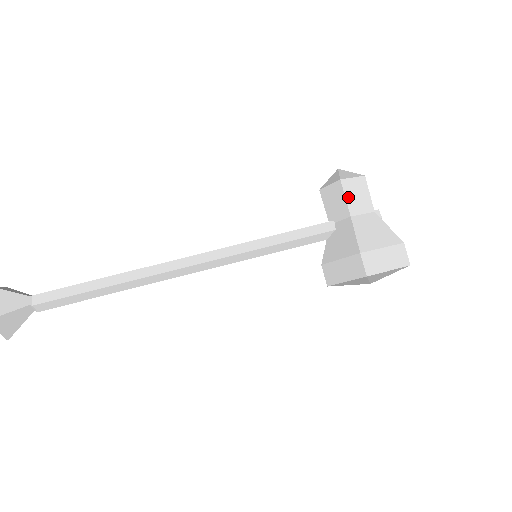
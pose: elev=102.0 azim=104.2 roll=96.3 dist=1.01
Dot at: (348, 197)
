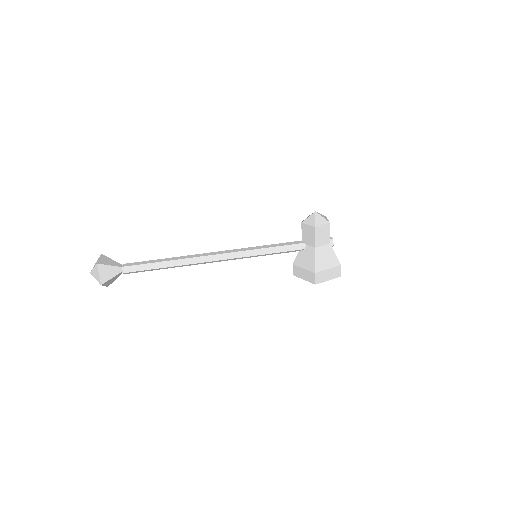
Dot at: (317, 237)
